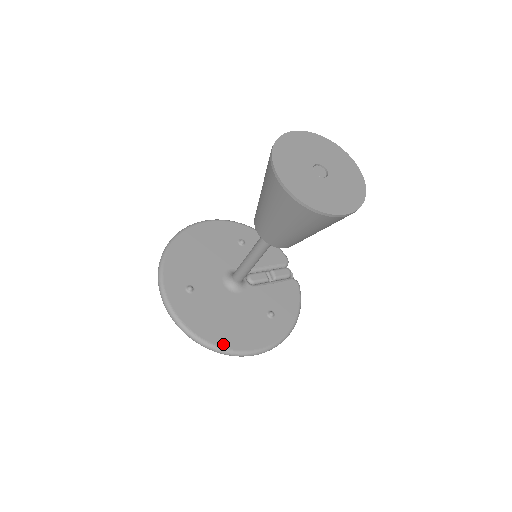
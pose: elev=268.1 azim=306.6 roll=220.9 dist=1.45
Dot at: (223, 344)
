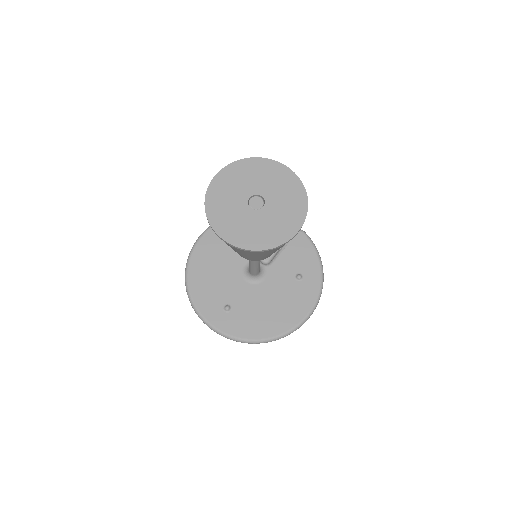
Dot at: (280, 331)
